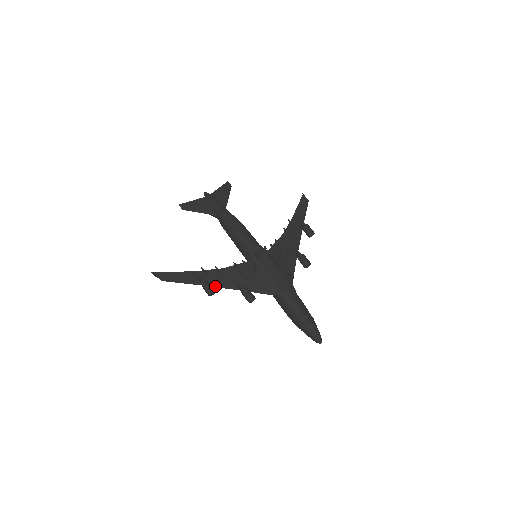
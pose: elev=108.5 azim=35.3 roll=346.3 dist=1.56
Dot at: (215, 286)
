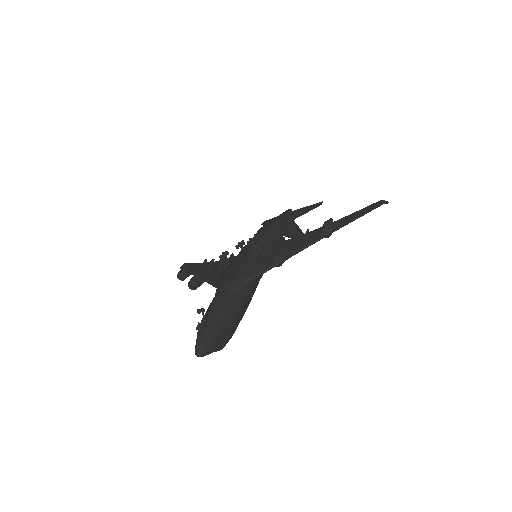
Dot at: occluded
